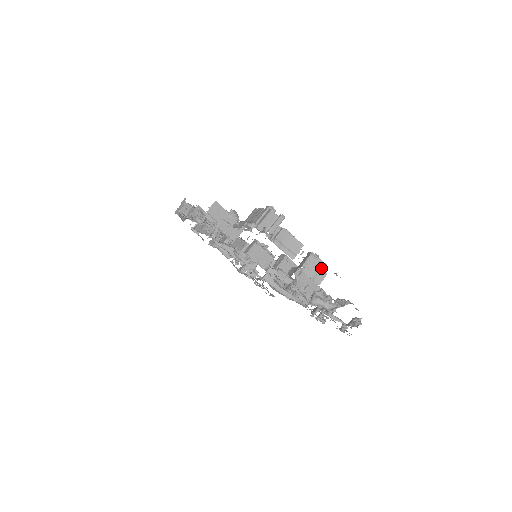
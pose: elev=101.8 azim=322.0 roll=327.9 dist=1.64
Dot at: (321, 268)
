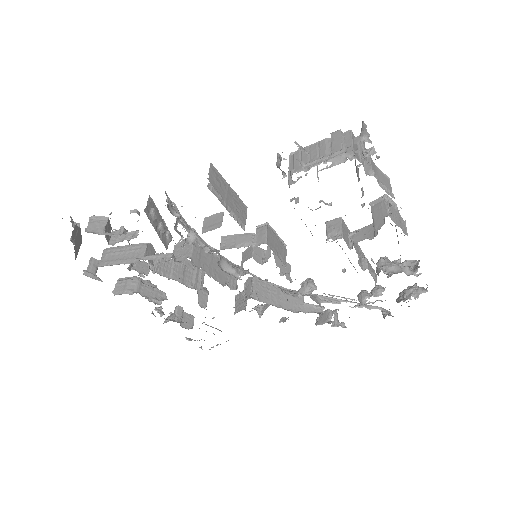
Dot at: (398, 215)
